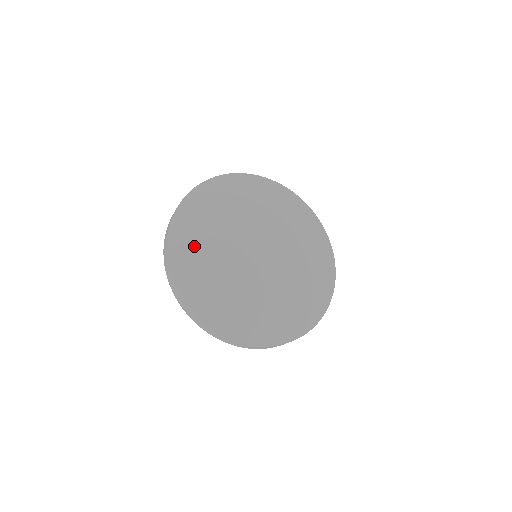
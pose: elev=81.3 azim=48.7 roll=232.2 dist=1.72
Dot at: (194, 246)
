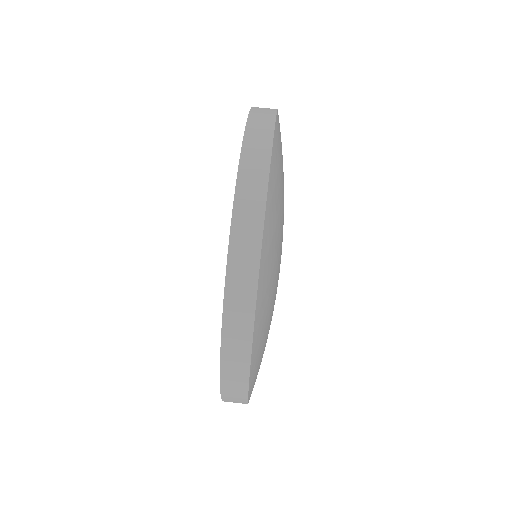
Dot at: (274, 238)
